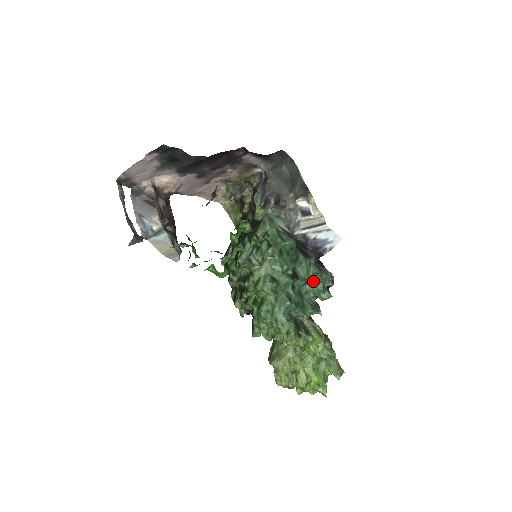
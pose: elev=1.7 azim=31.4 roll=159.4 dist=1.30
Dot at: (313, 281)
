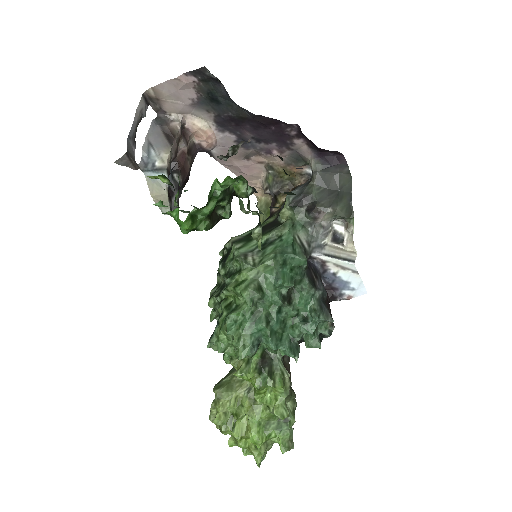
Dot at: (307, 317)
